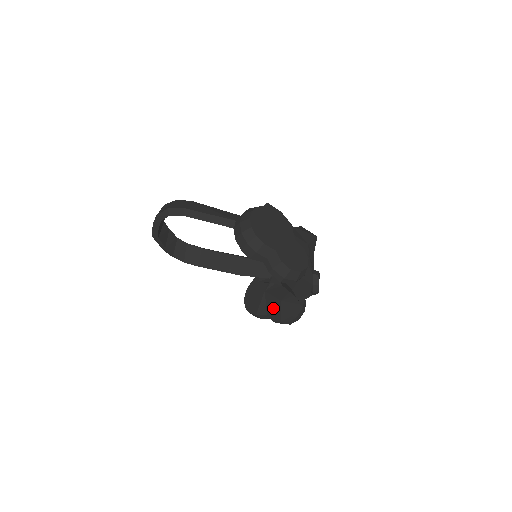
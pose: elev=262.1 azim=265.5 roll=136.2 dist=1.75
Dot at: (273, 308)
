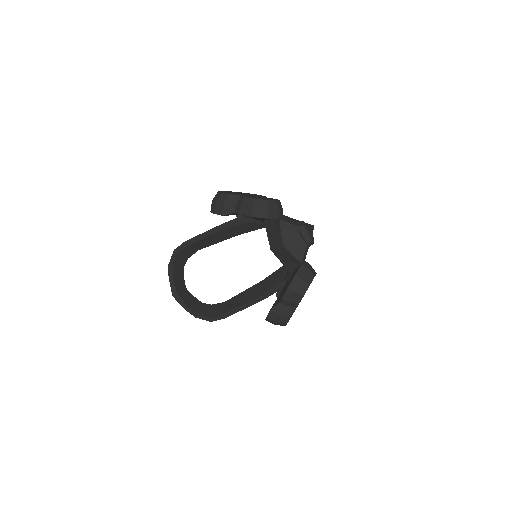
Dot at: (283, 291)
